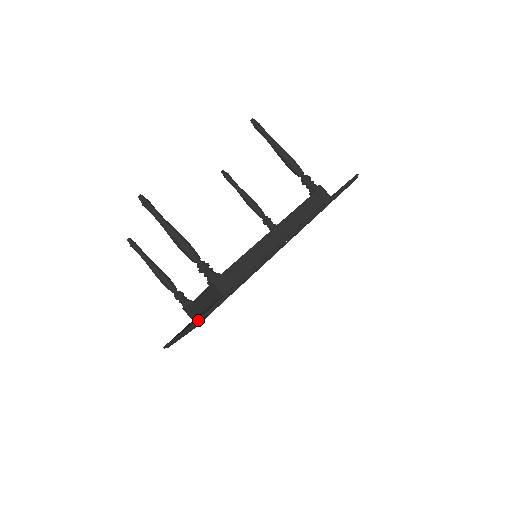
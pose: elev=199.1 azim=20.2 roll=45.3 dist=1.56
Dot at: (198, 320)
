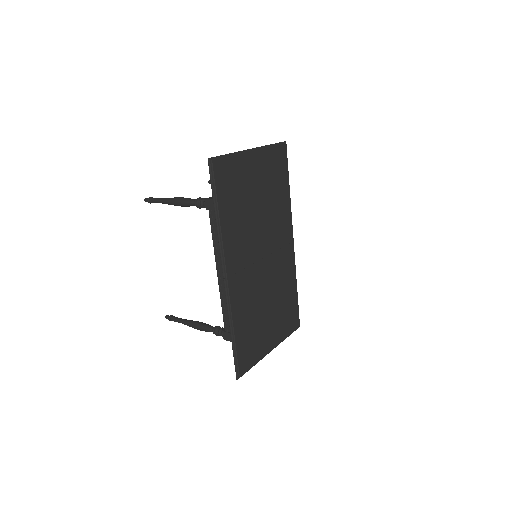
Dot at: (236, 373)
